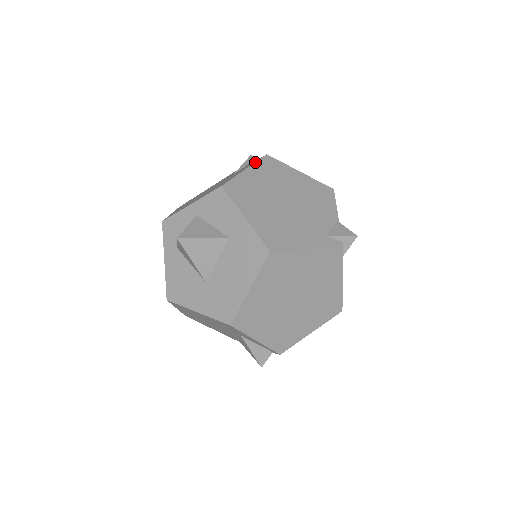
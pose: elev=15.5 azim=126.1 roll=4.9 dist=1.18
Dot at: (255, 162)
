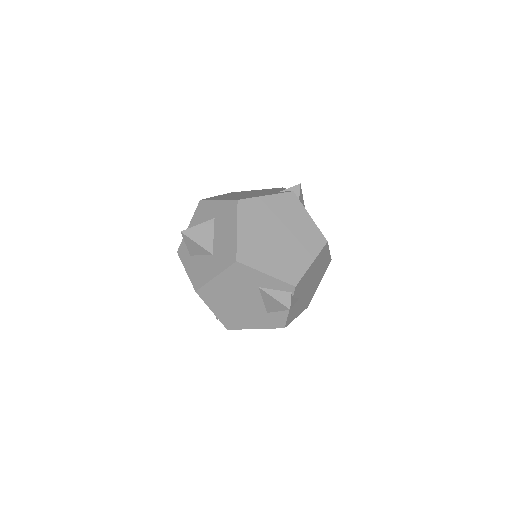
Dot at: (223, 194)
